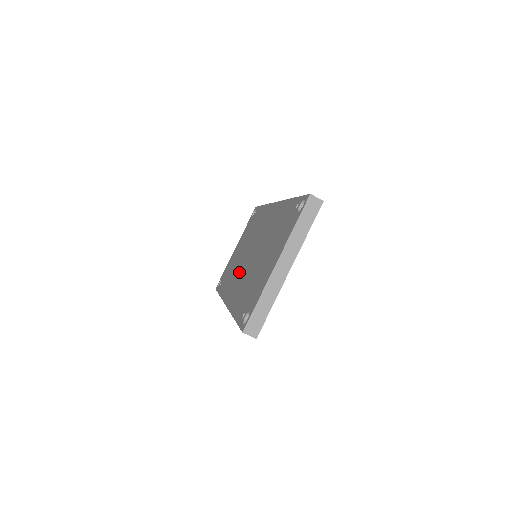
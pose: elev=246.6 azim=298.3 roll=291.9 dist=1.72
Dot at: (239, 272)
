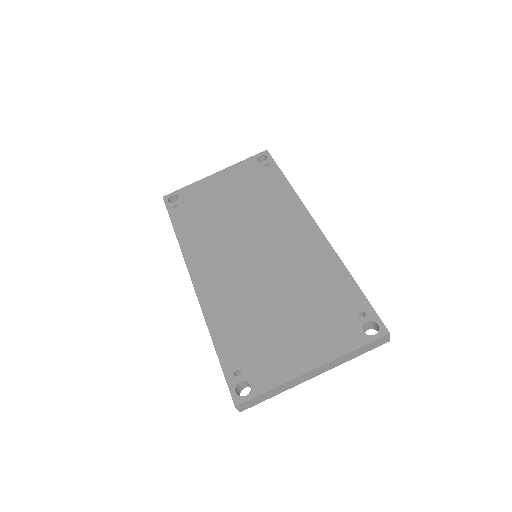
Dot at: (226, 254)
